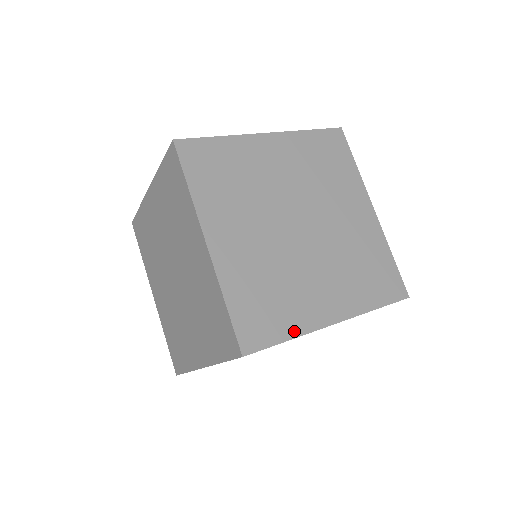
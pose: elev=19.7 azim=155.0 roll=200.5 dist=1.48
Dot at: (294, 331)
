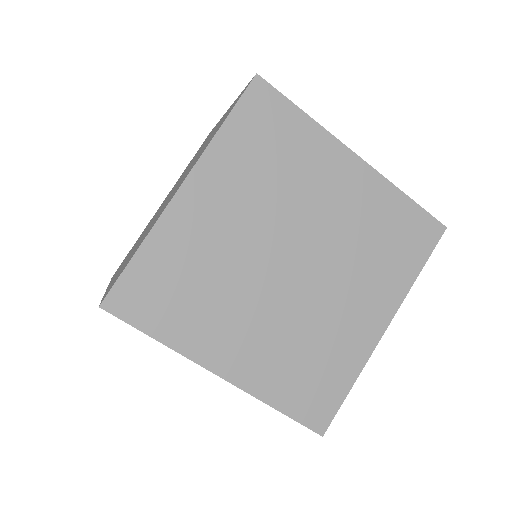
Dot at: (352, 374)
